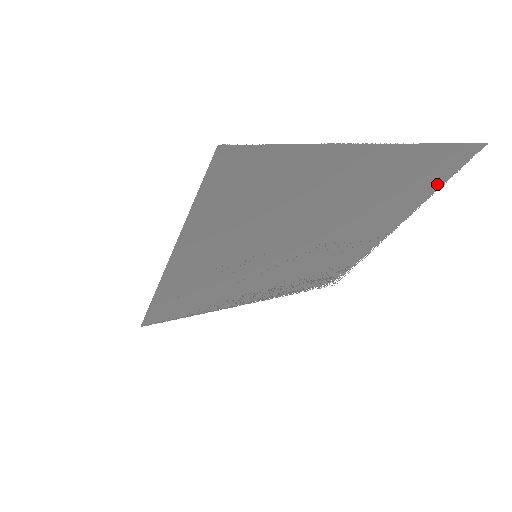
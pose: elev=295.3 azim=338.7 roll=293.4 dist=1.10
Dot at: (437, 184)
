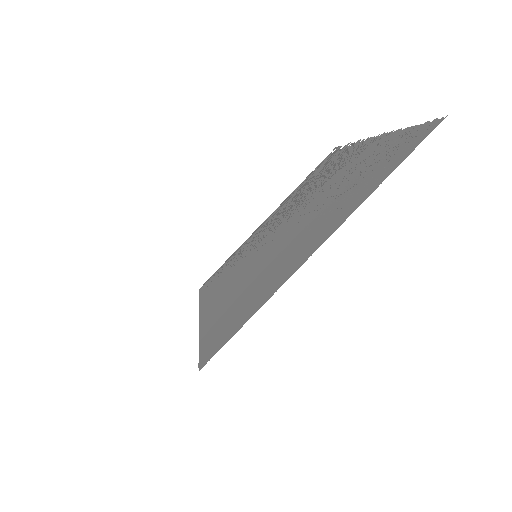
Dot at: (402, 134)
